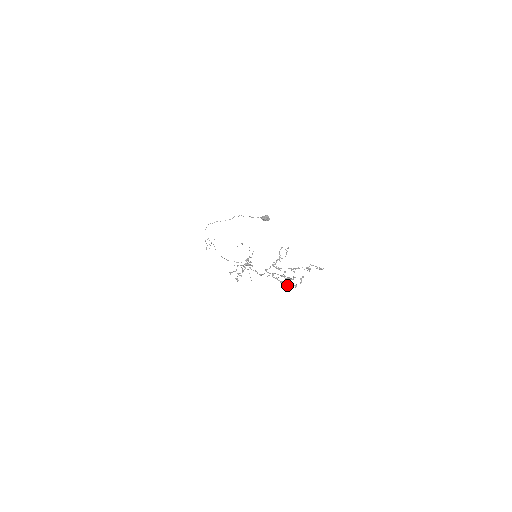
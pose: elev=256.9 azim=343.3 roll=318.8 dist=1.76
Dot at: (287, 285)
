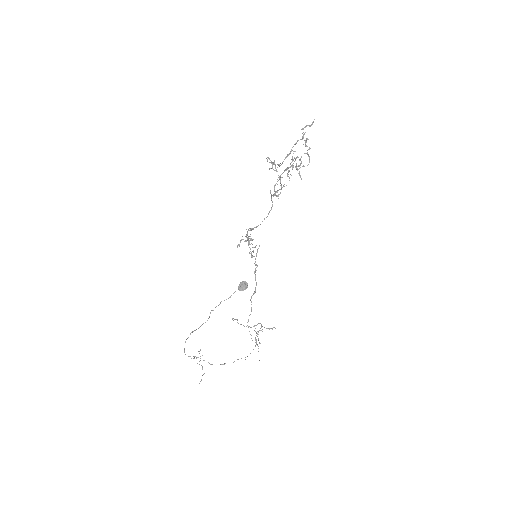
Dot at: occluded
